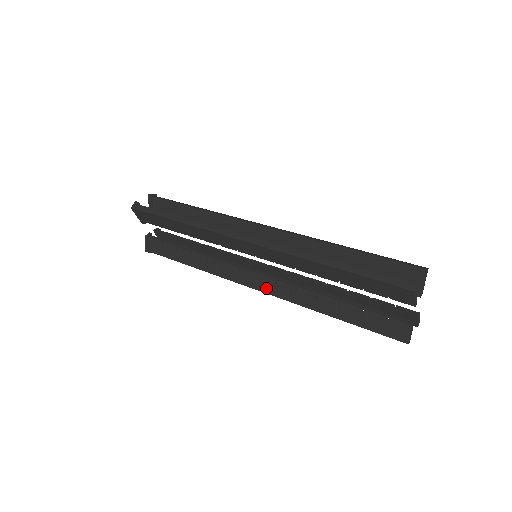
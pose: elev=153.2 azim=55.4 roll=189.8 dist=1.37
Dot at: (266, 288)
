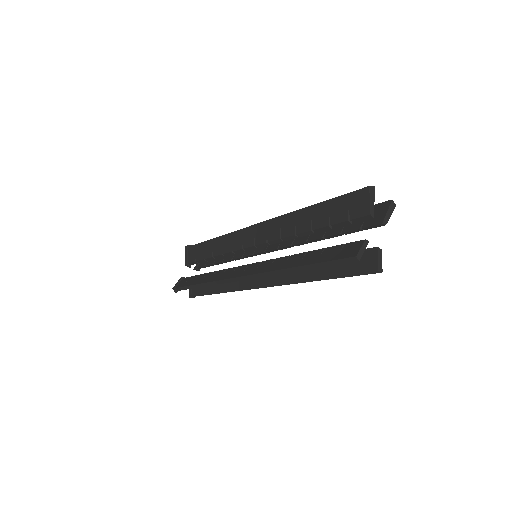
Dot at: (249, 271)
